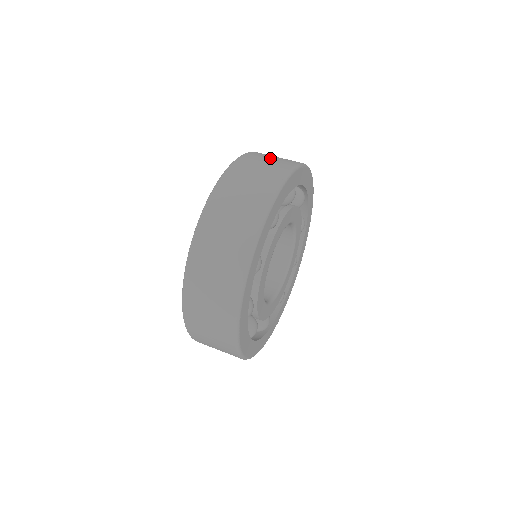
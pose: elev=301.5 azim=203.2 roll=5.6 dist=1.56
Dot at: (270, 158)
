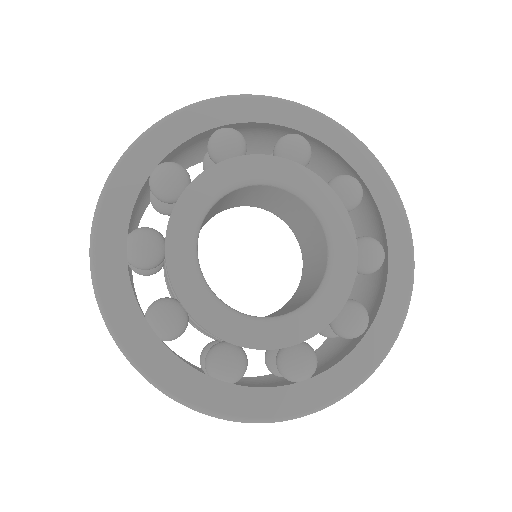
Dot at: occluded
